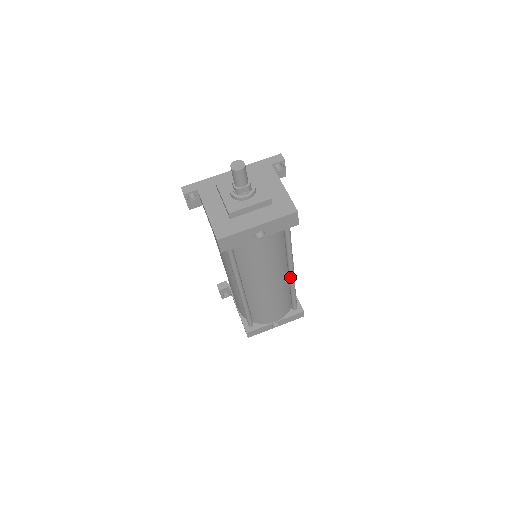
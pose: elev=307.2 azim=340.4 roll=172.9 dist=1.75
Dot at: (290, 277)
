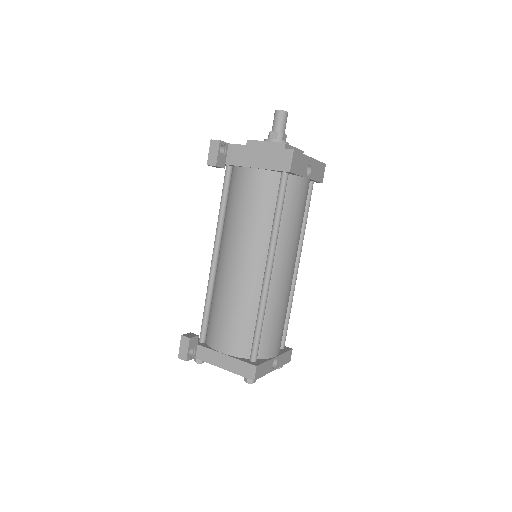
Dot at: (295, 275)
